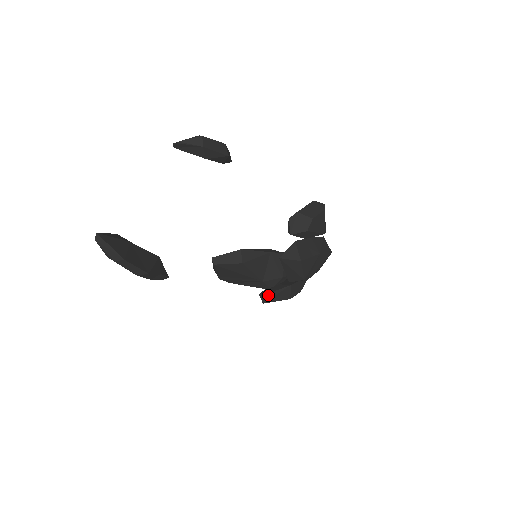
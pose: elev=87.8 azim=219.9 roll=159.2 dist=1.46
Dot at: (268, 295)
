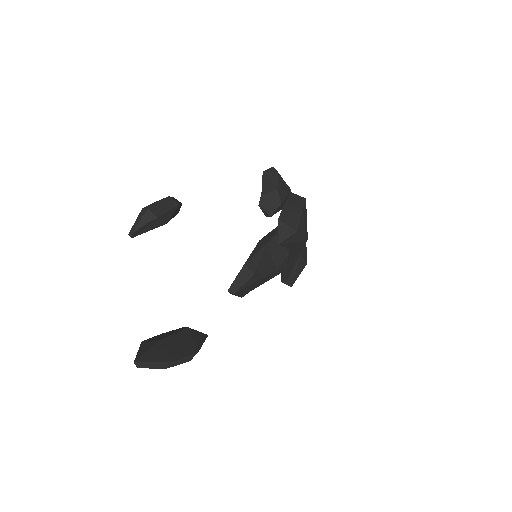
Dot at: (290, 277)
